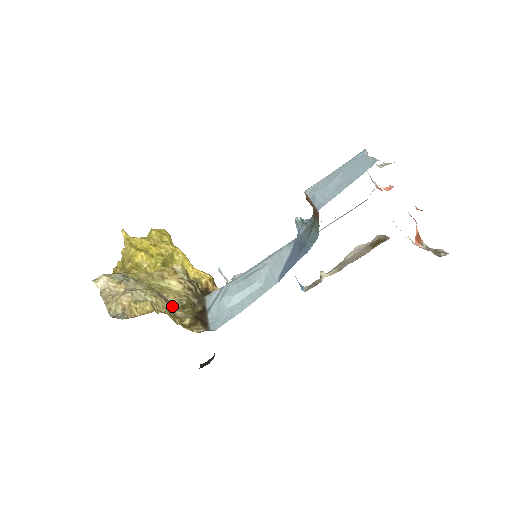
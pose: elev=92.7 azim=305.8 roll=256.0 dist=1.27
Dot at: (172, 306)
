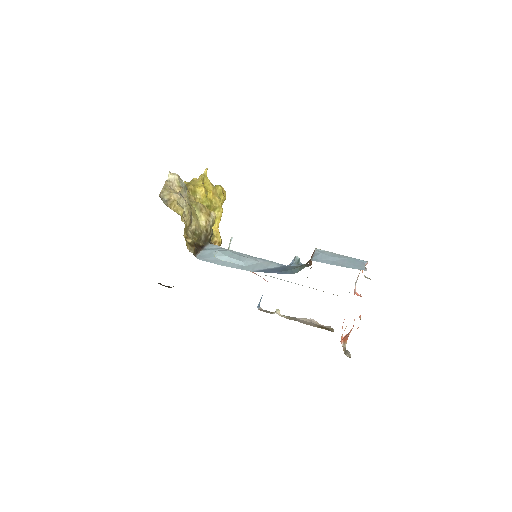
Dot at: (190, 227)
